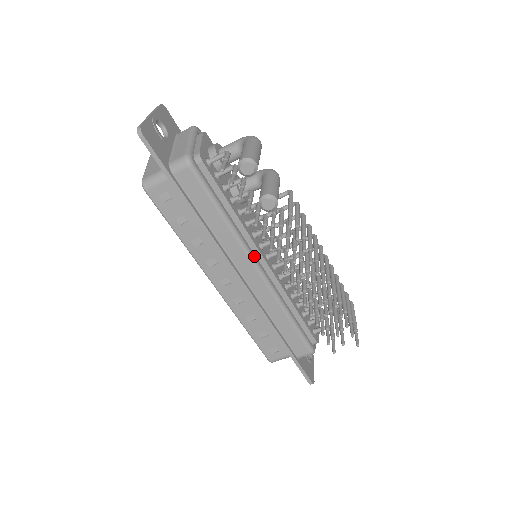
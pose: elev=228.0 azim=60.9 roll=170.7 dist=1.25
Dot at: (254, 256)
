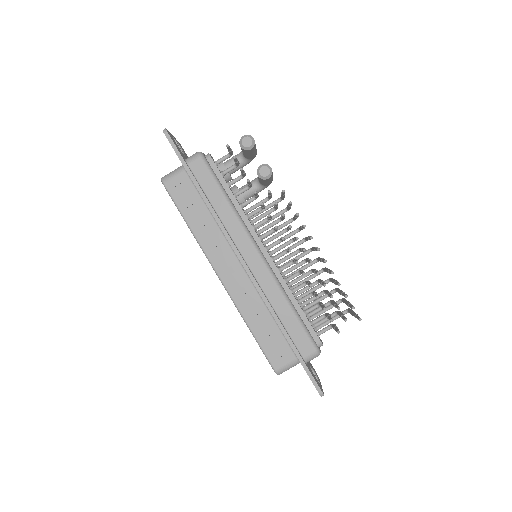
Dot at: (254, 240)
